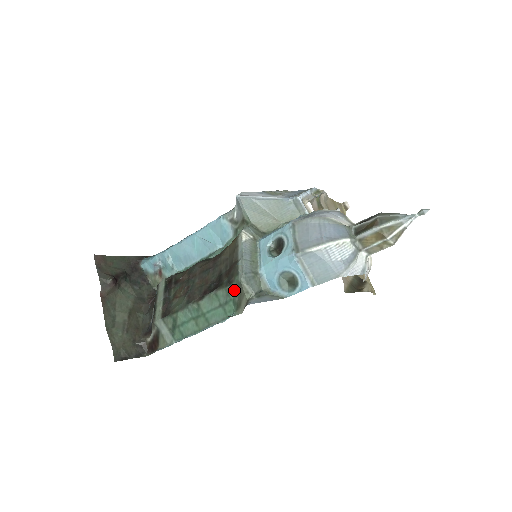
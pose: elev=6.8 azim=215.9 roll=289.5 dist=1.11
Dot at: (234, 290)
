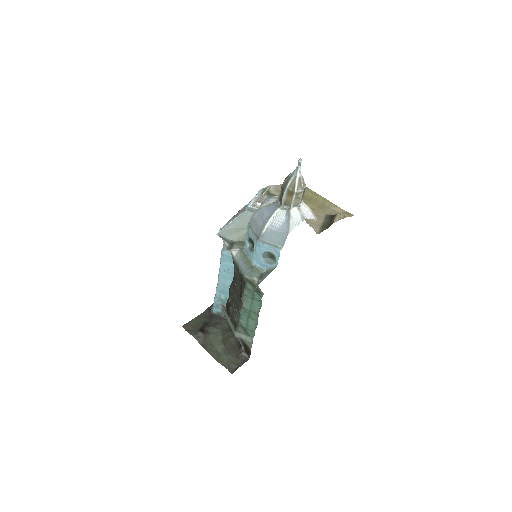
Dot at: (249, 285)
